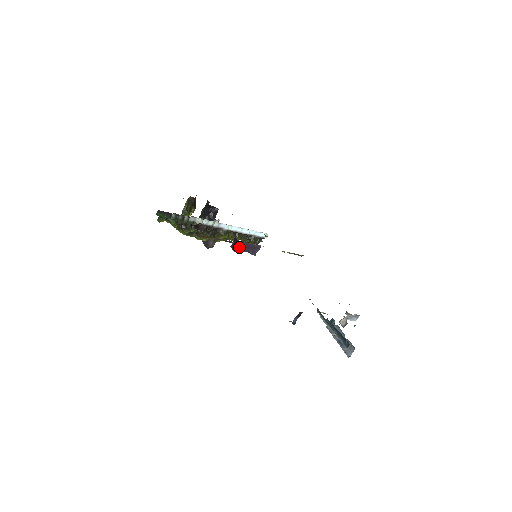
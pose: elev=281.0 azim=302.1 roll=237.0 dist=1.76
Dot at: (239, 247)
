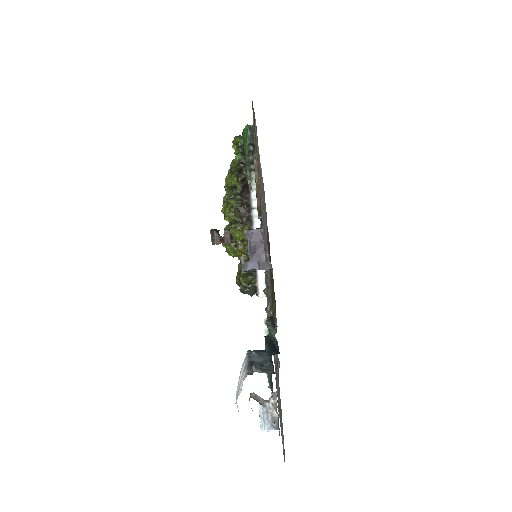
Dot at: (253, 234)
